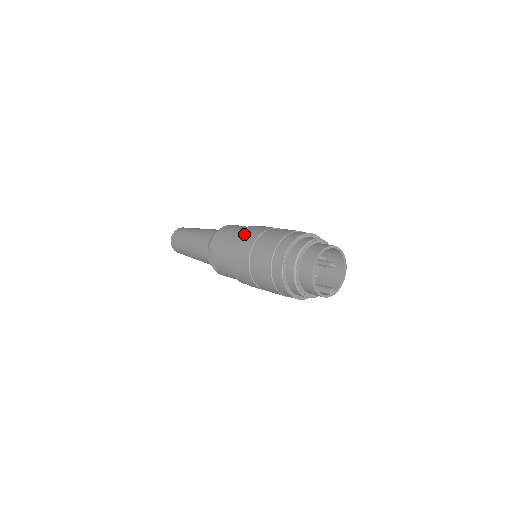
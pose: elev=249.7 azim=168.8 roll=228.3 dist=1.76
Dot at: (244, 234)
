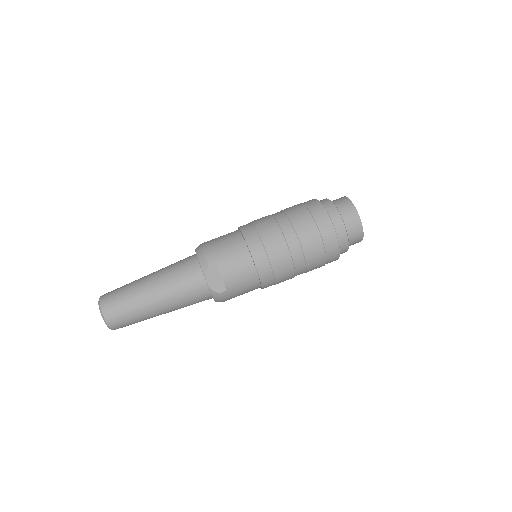
Dot at: (252, 227)
